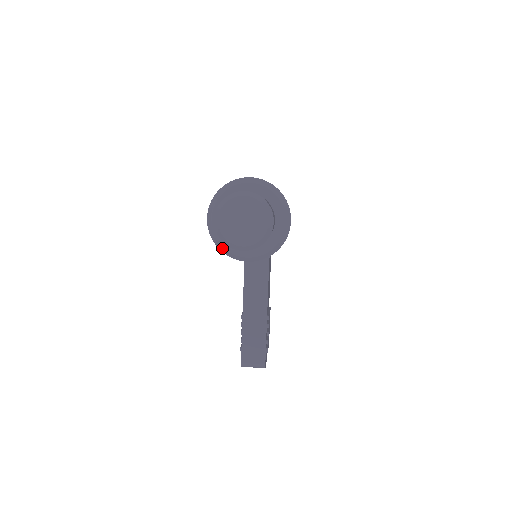
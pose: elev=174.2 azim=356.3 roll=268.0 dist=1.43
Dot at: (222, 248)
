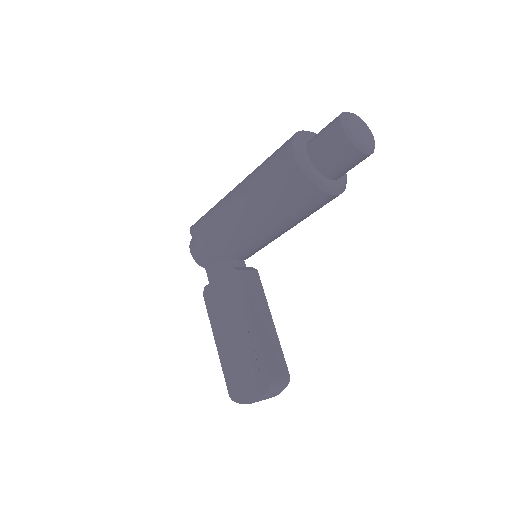
Dot at: (316, 180)
